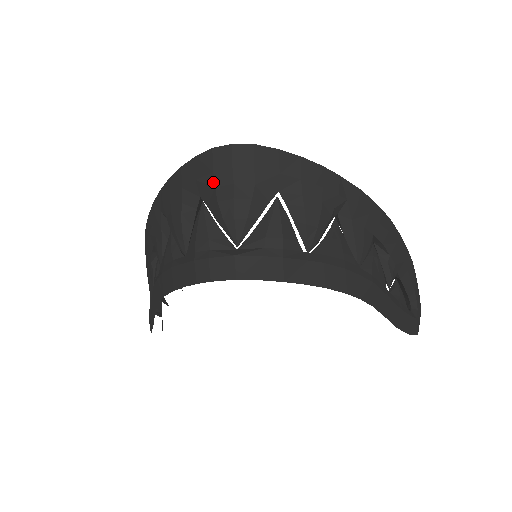
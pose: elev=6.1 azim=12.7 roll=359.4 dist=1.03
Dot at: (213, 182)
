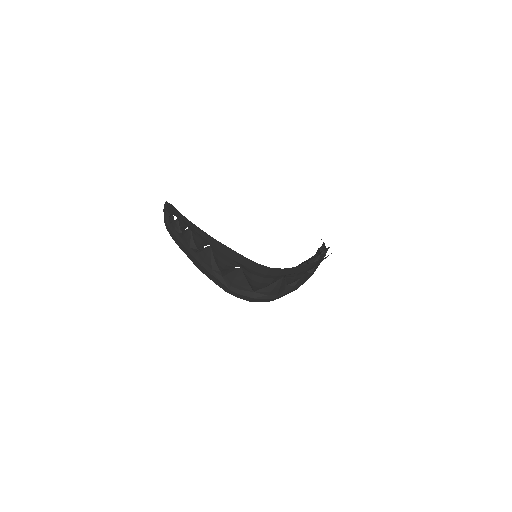
Dot at: (252, 273)
